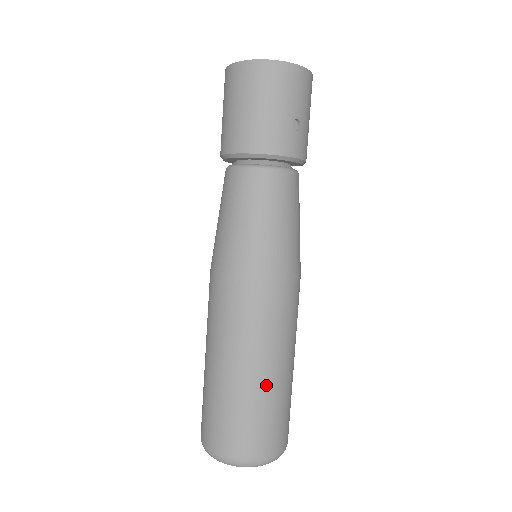
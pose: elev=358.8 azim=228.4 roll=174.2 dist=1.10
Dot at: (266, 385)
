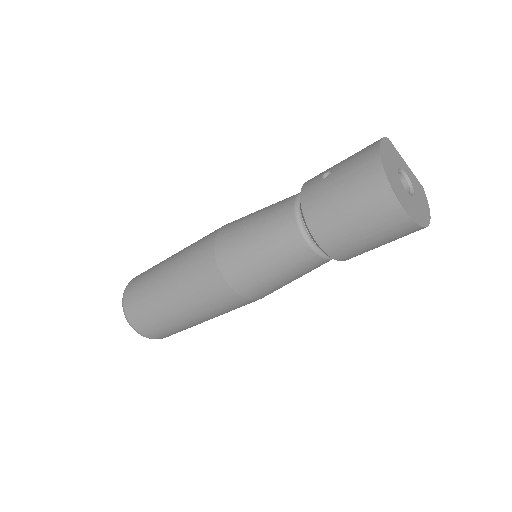
Dot at: occluded
